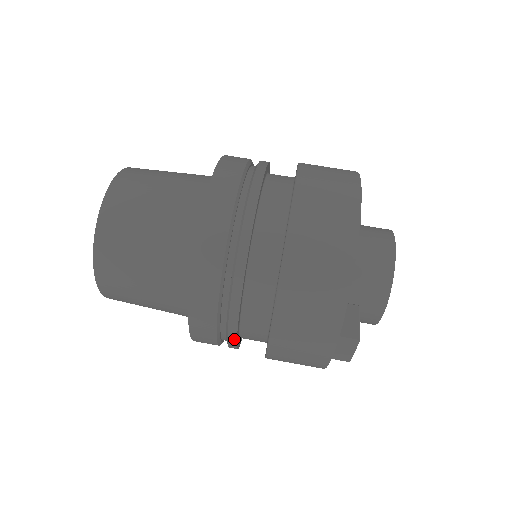
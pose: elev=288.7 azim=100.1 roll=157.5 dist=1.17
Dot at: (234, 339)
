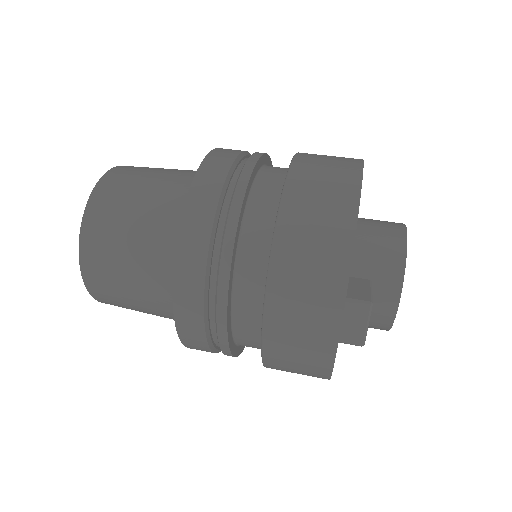
Dot at: (224, 313)
